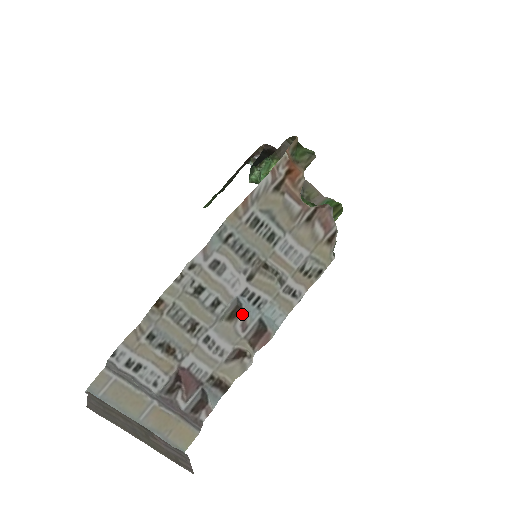
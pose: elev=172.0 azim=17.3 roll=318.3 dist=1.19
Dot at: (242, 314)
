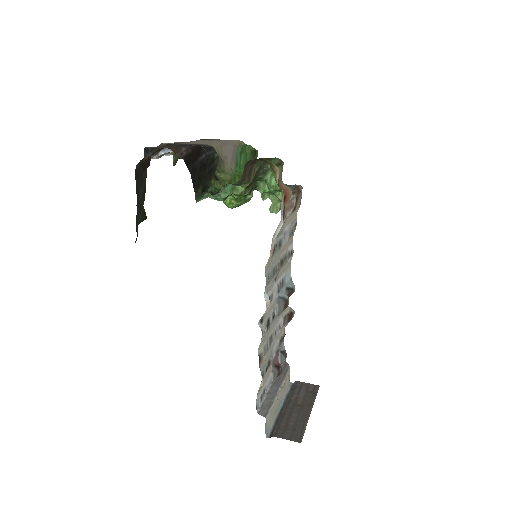
Dot at: (288, 302)
